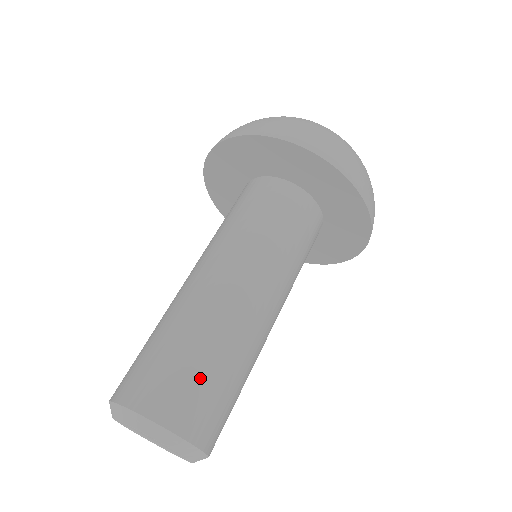
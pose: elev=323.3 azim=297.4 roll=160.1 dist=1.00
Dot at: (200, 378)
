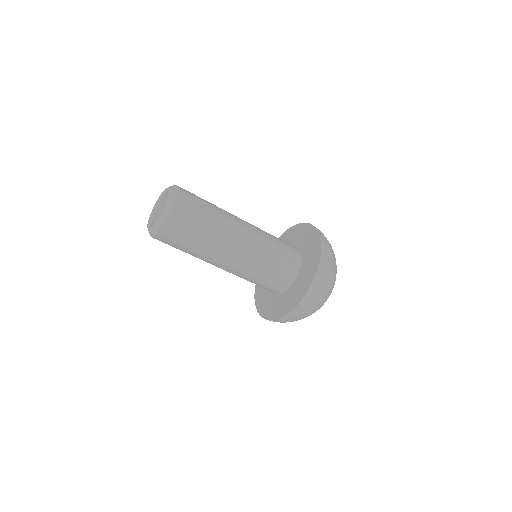
Dot at: (199, 214)
